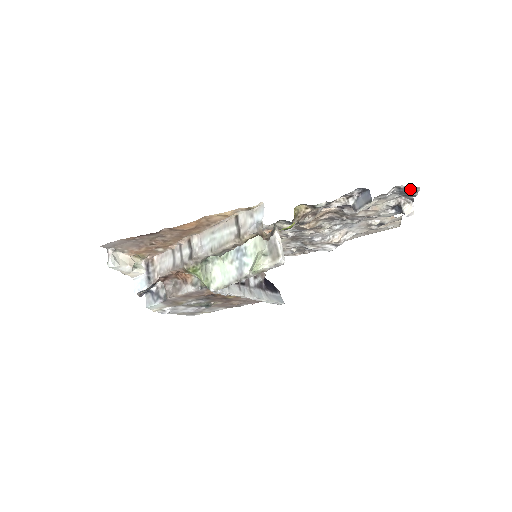
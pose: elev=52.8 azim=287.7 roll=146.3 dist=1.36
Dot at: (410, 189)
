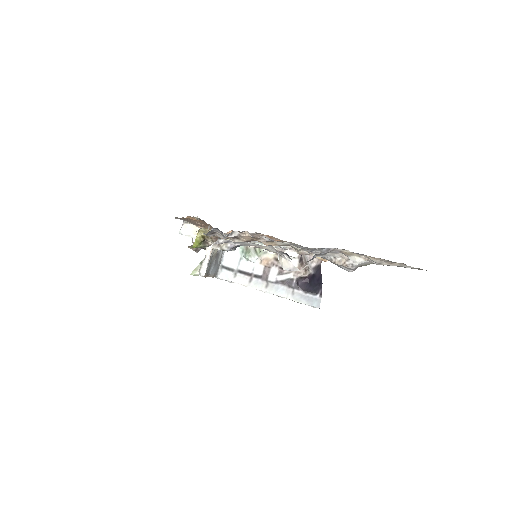
Dot at: occluded
